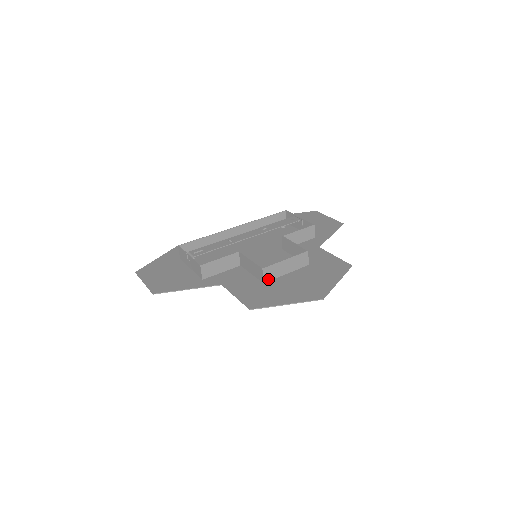
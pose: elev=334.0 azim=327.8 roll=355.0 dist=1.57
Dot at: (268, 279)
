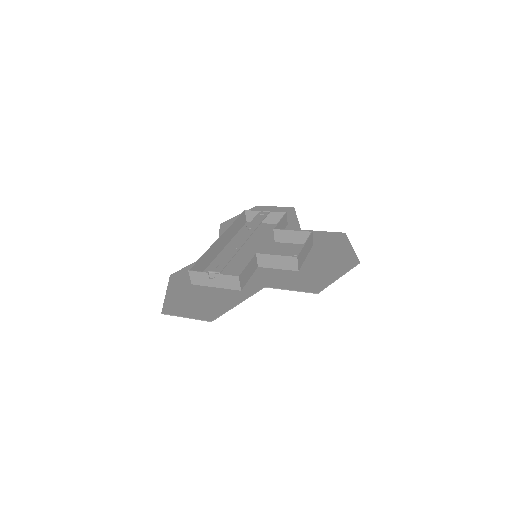
Dot at: (300, 266)
